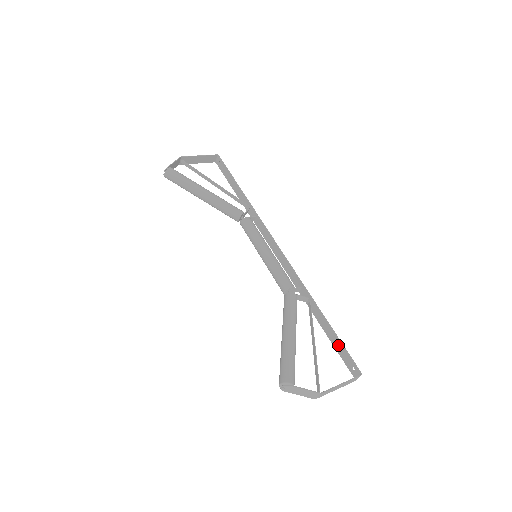
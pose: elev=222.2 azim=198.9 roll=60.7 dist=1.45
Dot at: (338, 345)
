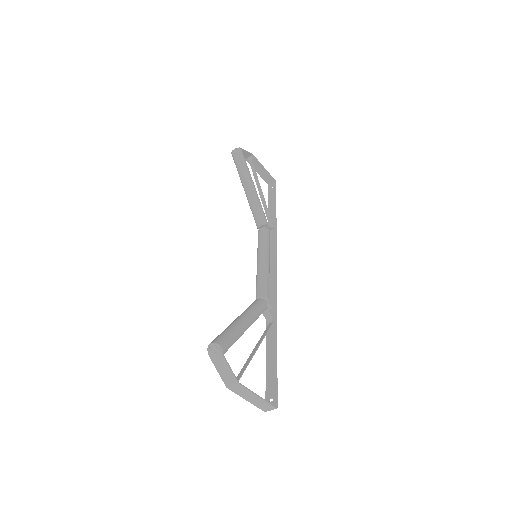
Dot at: (272, 371)
